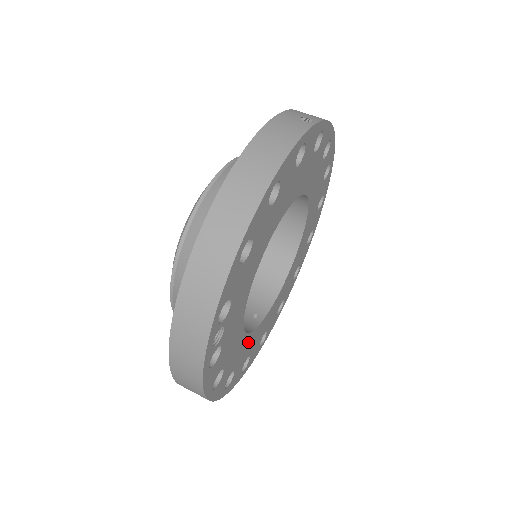
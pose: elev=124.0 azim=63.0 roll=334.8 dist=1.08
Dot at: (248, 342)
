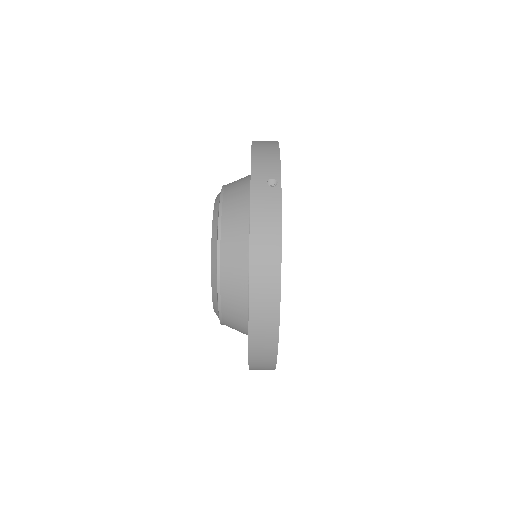
Dot at: occluded
